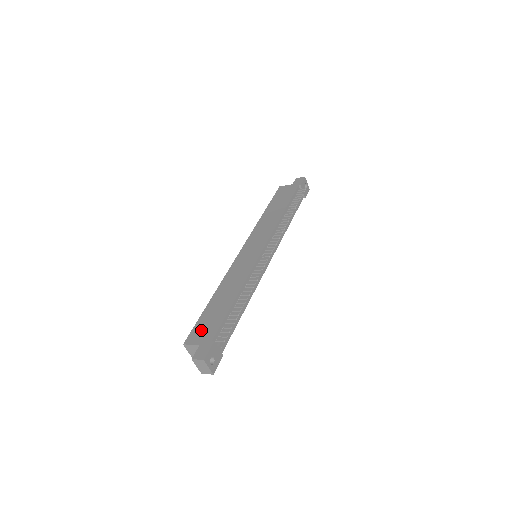
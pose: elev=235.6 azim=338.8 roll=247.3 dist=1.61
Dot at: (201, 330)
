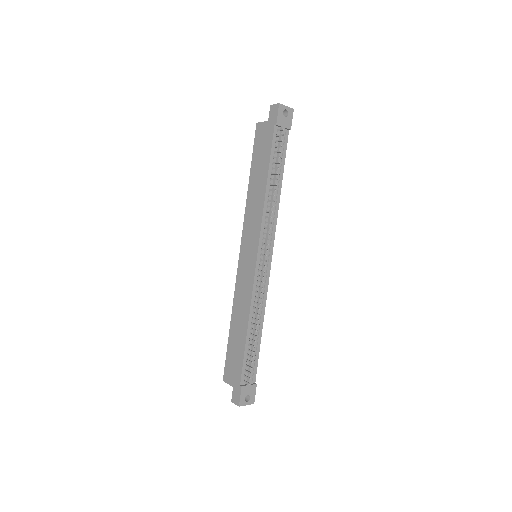
Dot at: (231, 368)
